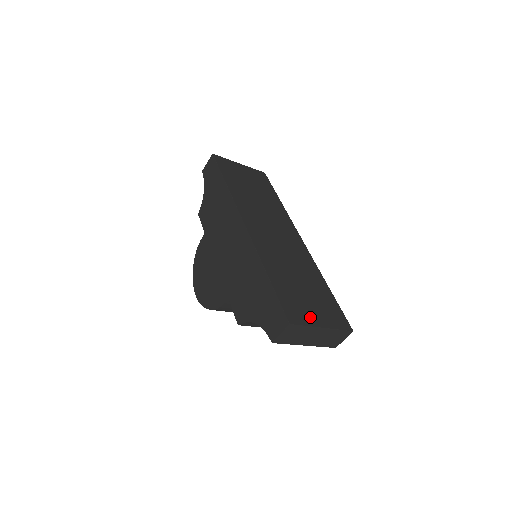
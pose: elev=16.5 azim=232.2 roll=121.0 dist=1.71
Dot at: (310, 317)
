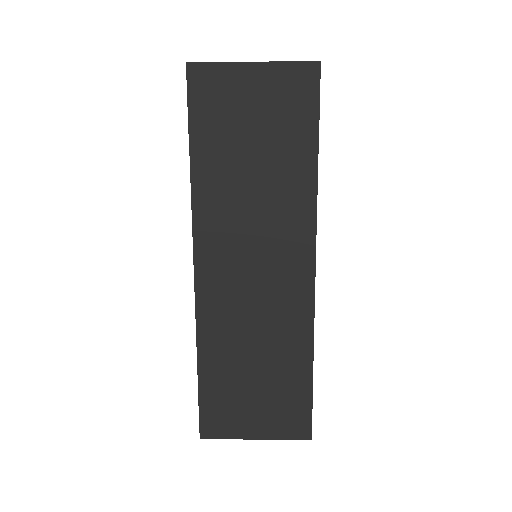
Dot at: (240, 426)
